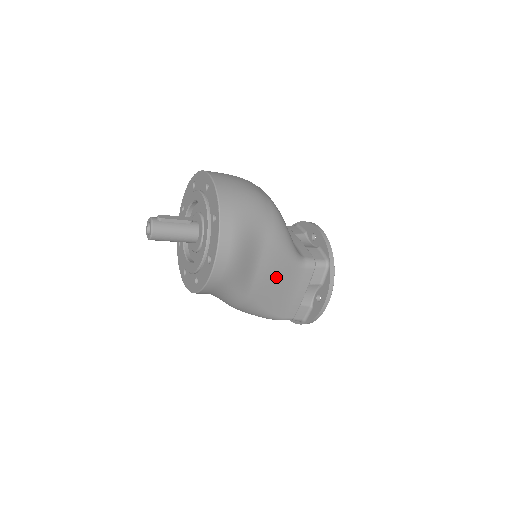
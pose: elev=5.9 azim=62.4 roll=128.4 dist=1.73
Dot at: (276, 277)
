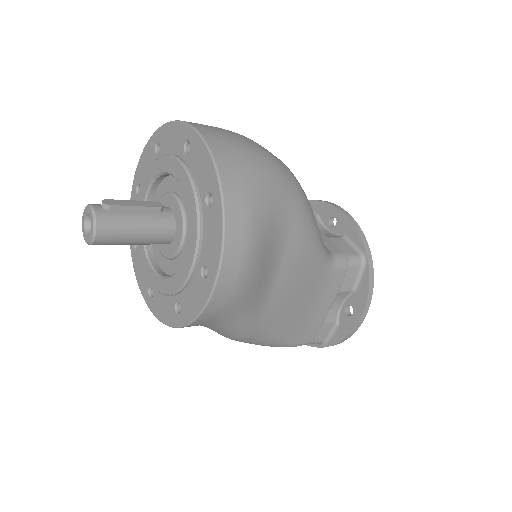
Dot at: (299, 288)
